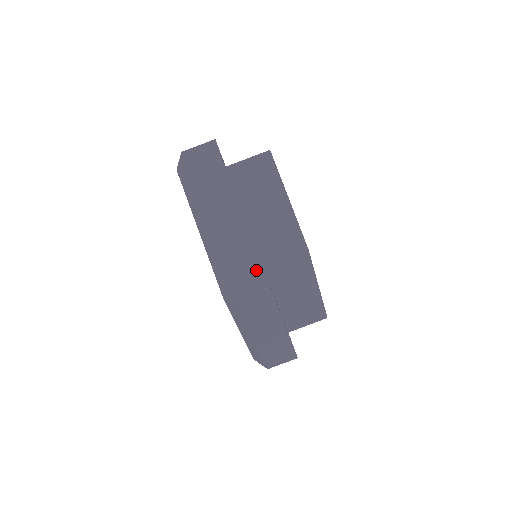
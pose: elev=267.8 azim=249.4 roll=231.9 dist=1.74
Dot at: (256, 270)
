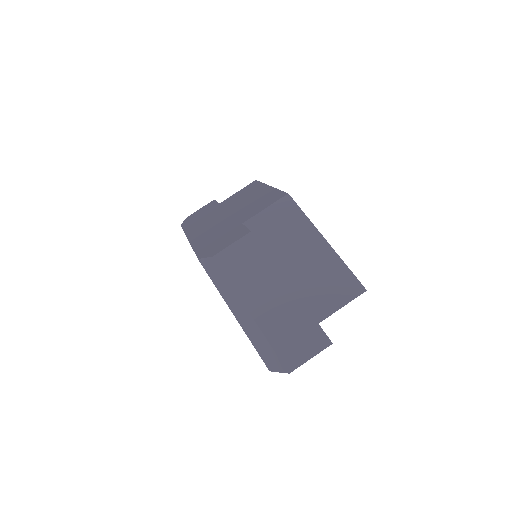
Dot at: (235, 229)
